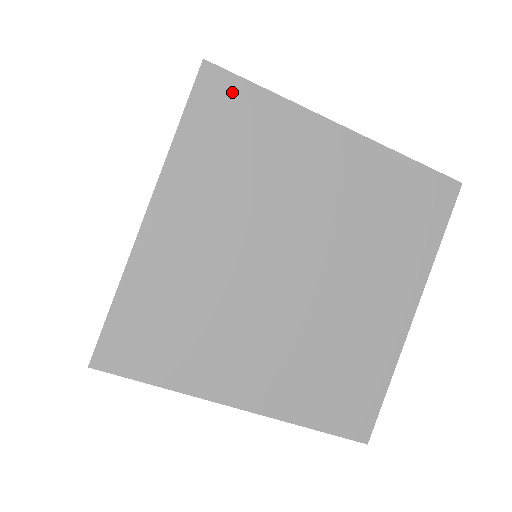
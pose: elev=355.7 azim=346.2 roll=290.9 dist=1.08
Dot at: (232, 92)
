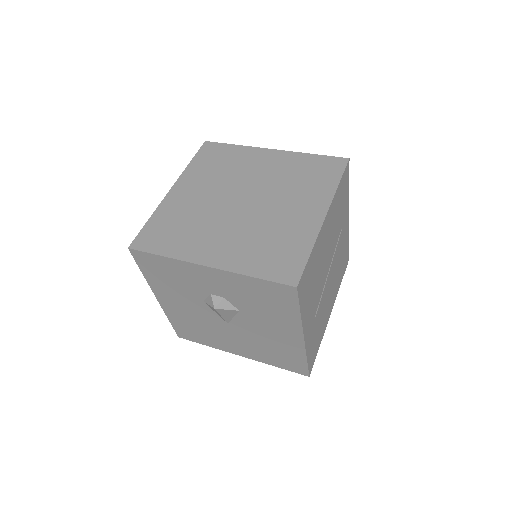
Dot at: (217, 148)
